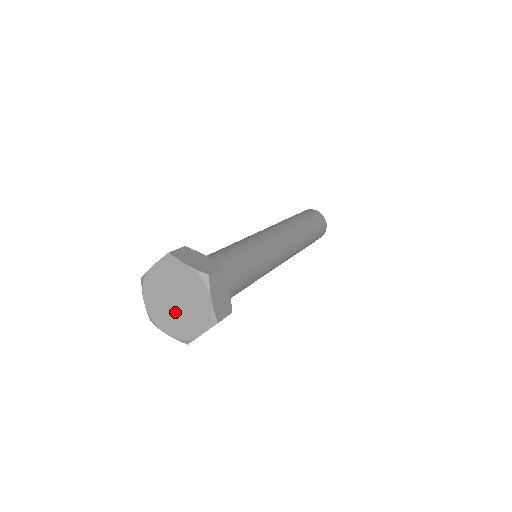
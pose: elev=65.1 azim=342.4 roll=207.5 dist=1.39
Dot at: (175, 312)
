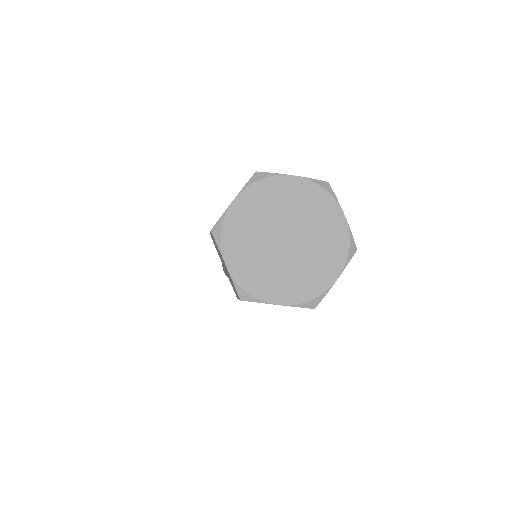
Dot at: (270, 250)
